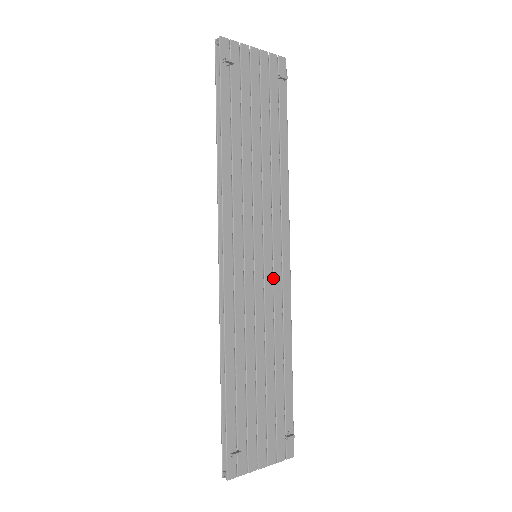
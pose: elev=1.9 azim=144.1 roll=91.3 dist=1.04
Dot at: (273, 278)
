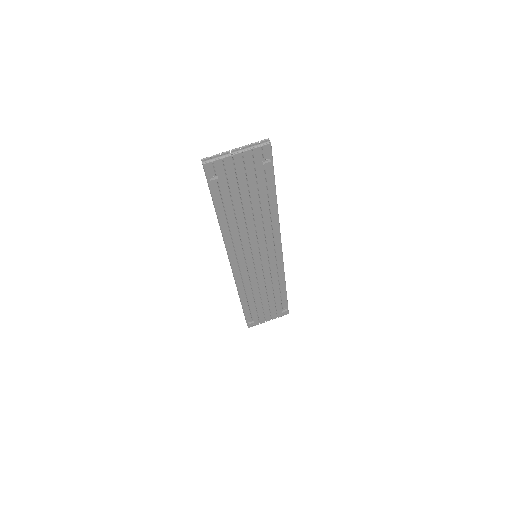
Dot at: (269, 263)
